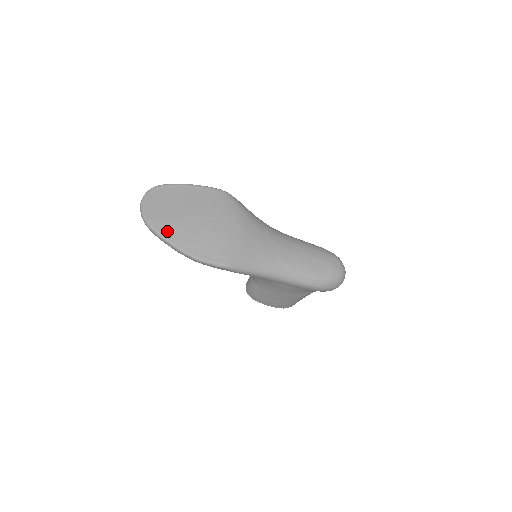
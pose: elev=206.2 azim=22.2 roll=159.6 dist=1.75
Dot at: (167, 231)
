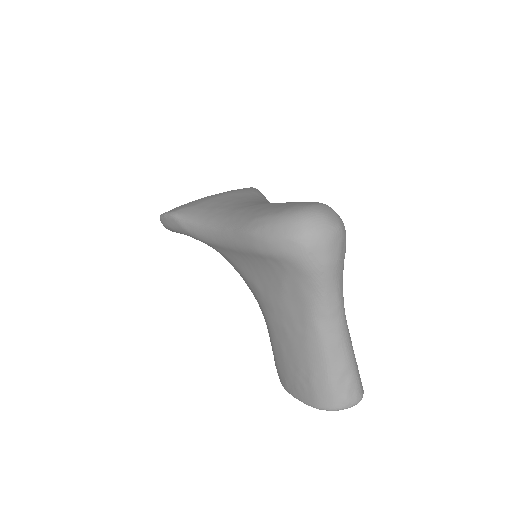
Dot at: occluded
